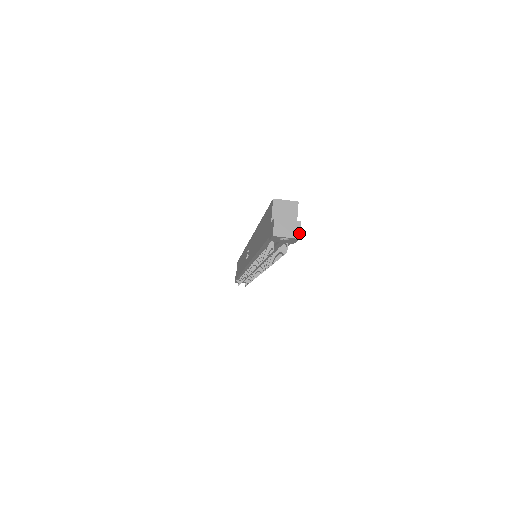
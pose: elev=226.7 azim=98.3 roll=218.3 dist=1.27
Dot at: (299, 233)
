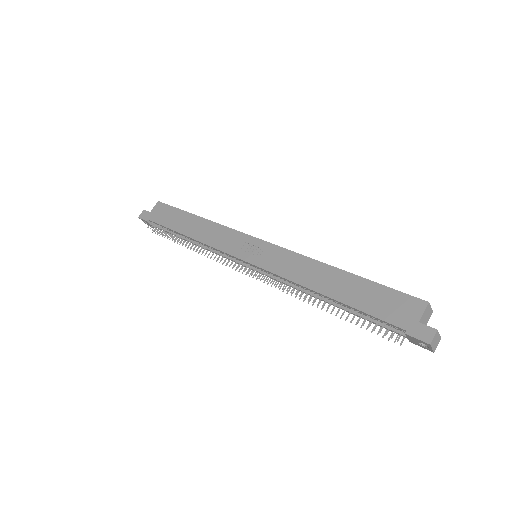
Dot at: occluded
